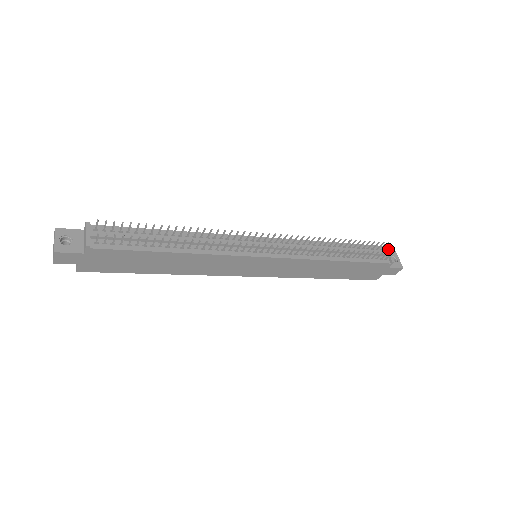
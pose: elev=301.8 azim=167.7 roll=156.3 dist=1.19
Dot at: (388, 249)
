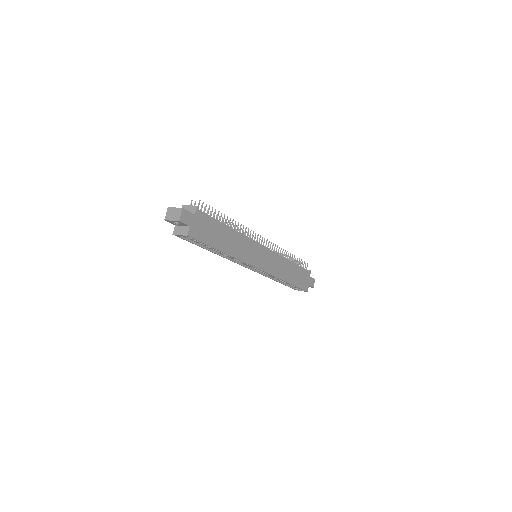
Dot at: occluded
